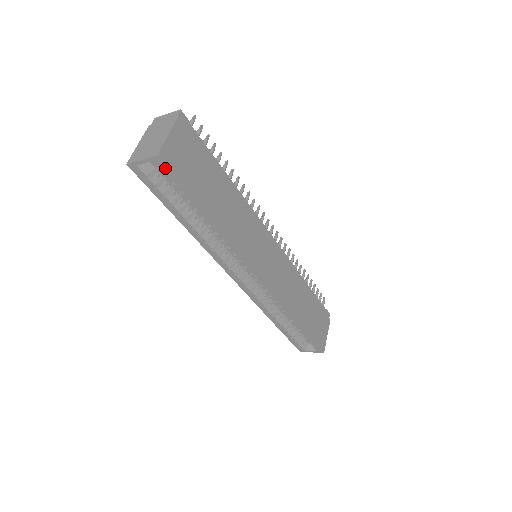
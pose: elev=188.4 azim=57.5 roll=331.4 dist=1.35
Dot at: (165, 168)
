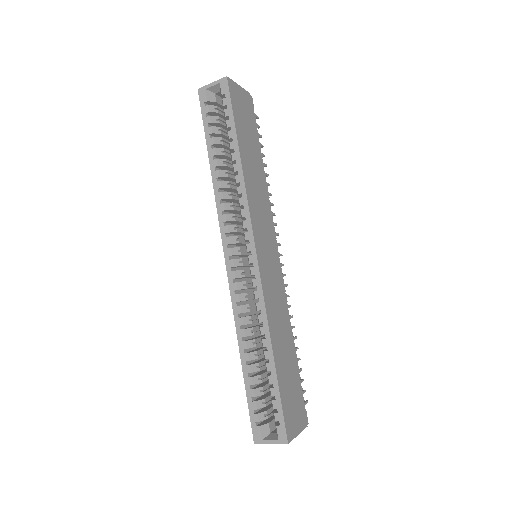
Dot at: (227, 89)
